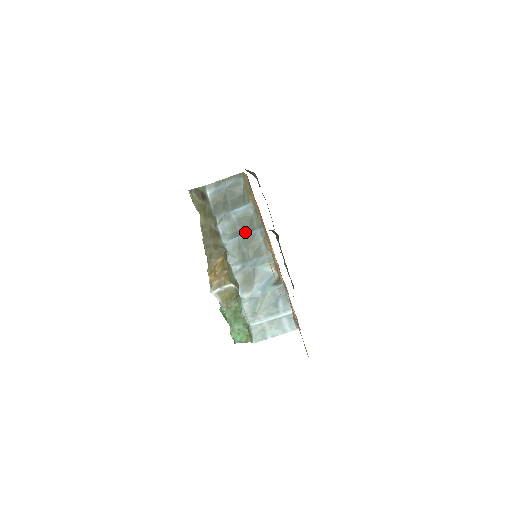
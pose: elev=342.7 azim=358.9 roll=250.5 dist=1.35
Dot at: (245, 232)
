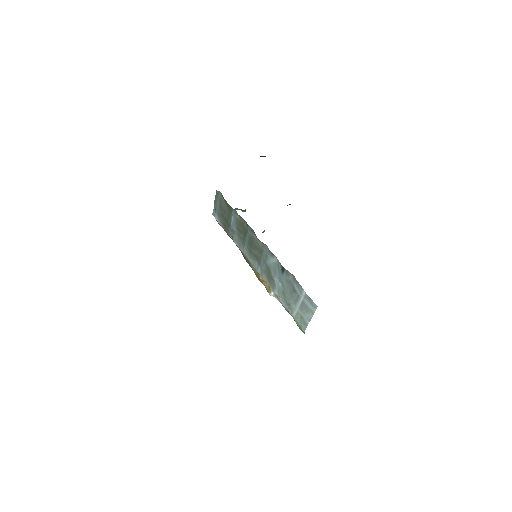
Dot at: (245, 237)
